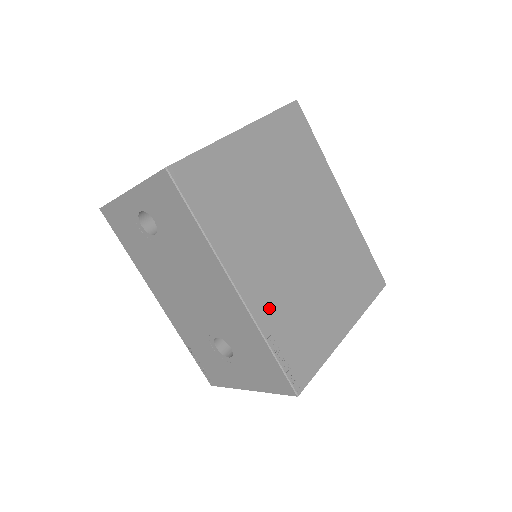
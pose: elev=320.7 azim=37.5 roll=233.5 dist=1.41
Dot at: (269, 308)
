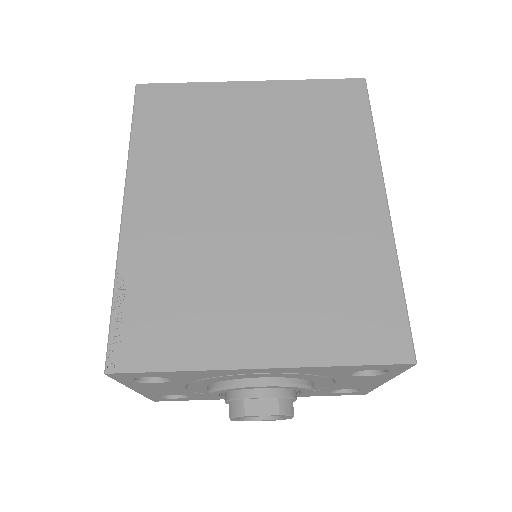
Dot at: (149, 248)
